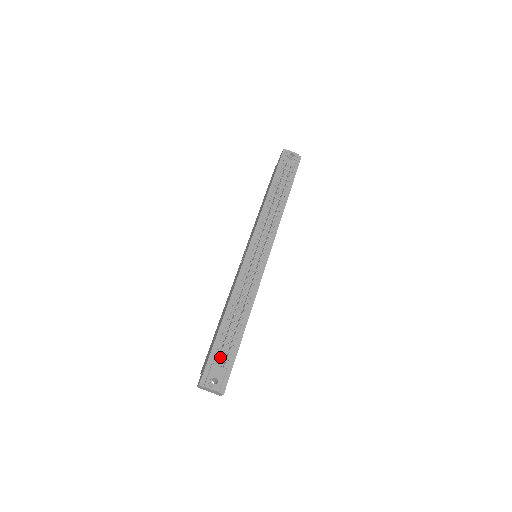
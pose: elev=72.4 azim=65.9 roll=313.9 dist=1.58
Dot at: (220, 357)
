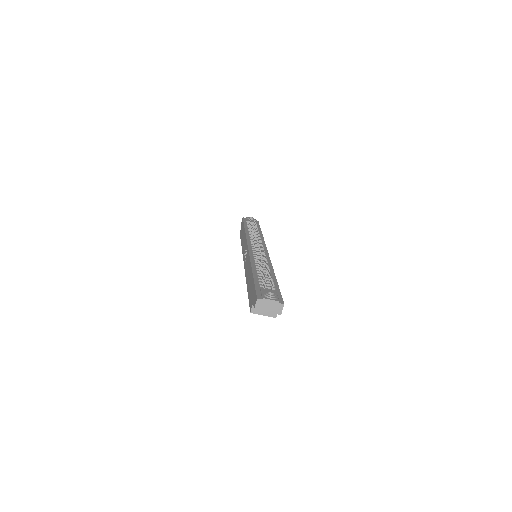
Dot at: (265, 286)
